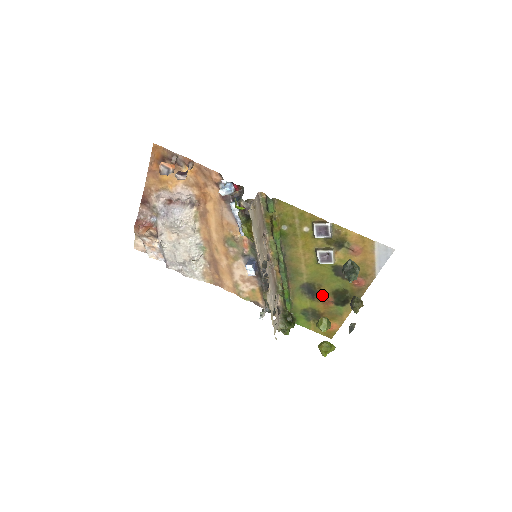
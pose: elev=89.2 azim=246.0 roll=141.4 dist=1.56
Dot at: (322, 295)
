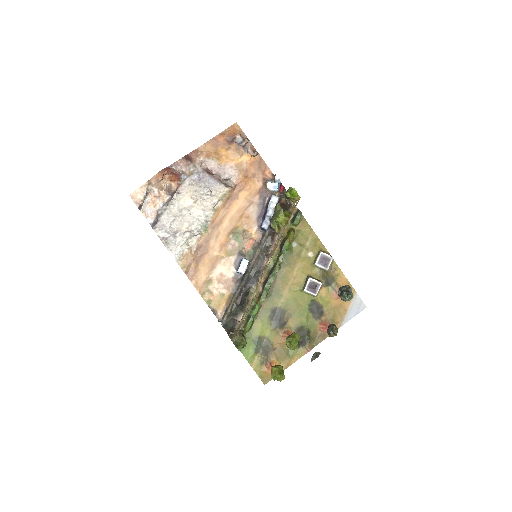
Dot at: (286, 327)
